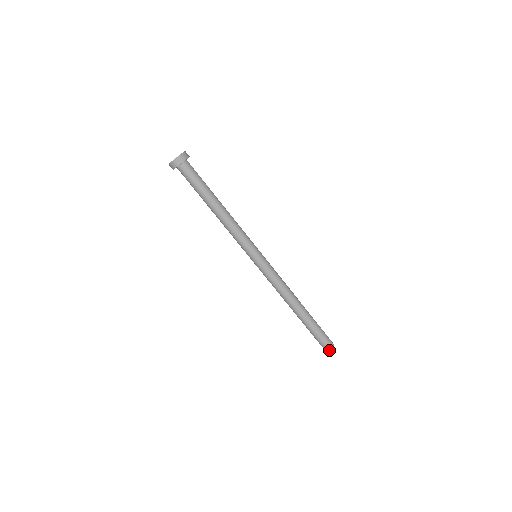
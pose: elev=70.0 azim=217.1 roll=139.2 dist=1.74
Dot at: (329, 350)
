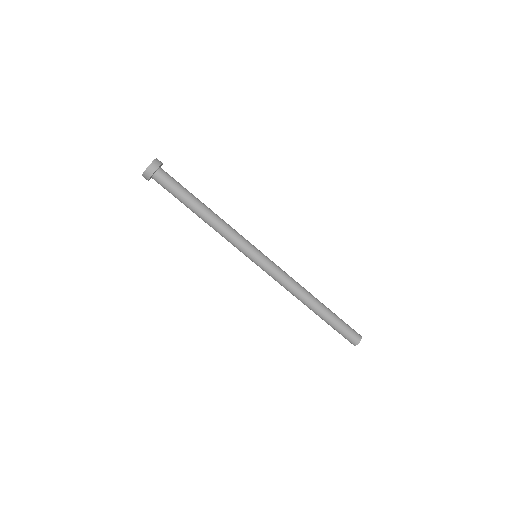
Dot at: (355, 345)
